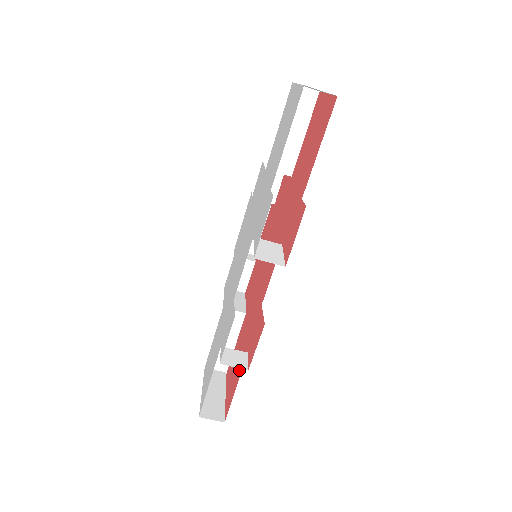
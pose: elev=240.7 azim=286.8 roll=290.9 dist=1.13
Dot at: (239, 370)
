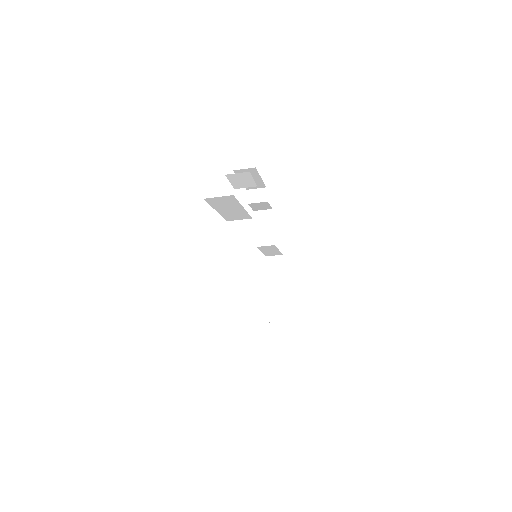
Dot at: occluded
